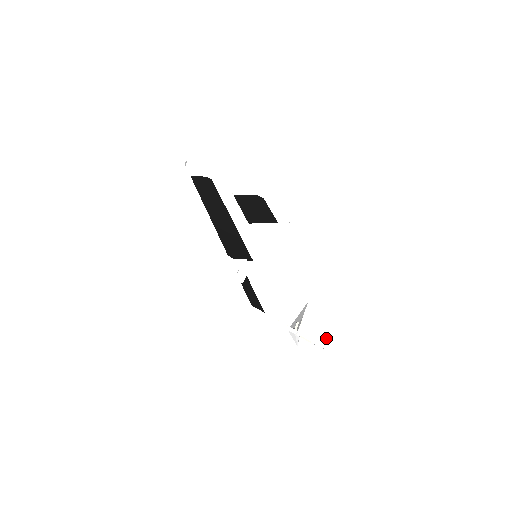
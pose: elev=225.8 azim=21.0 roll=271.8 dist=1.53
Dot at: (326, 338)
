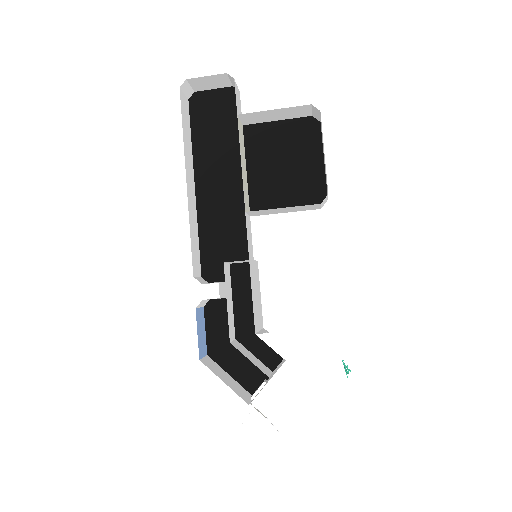
Dot at: (290, 417)
